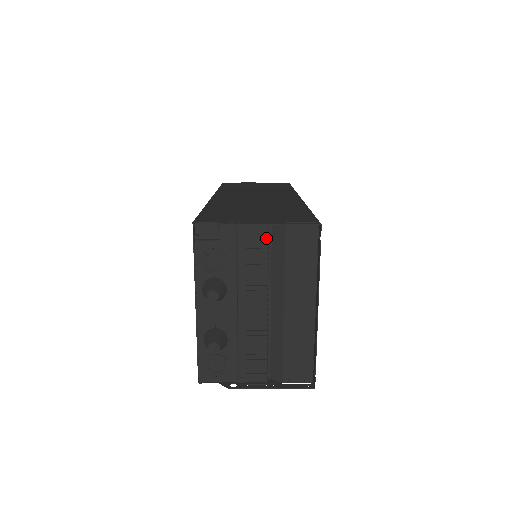
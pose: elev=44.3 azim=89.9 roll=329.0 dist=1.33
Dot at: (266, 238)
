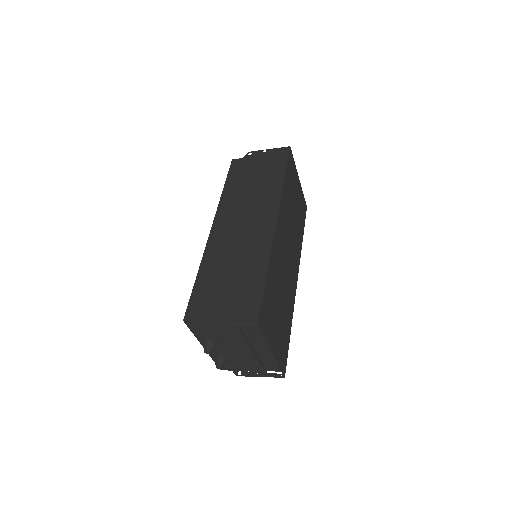
Dot at: occluded
